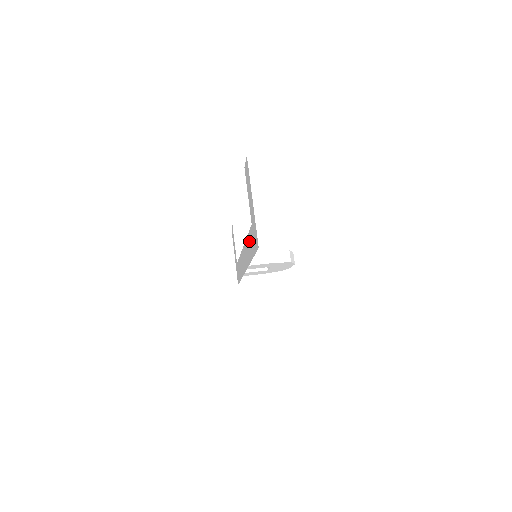
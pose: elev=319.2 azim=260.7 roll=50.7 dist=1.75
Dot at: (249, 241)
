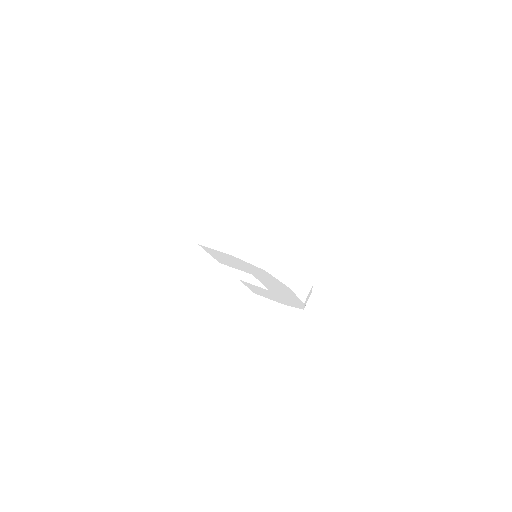
Dot at: (182, 187)
